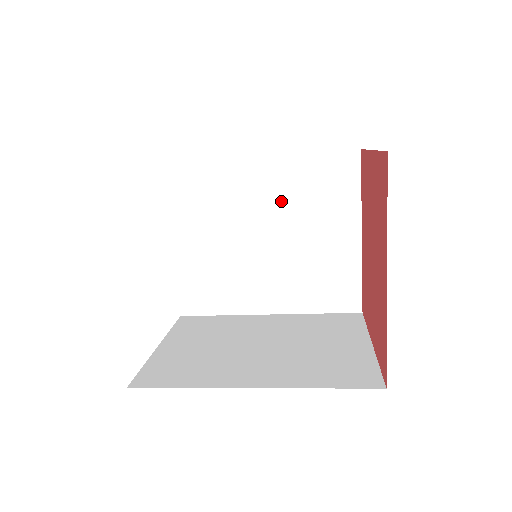
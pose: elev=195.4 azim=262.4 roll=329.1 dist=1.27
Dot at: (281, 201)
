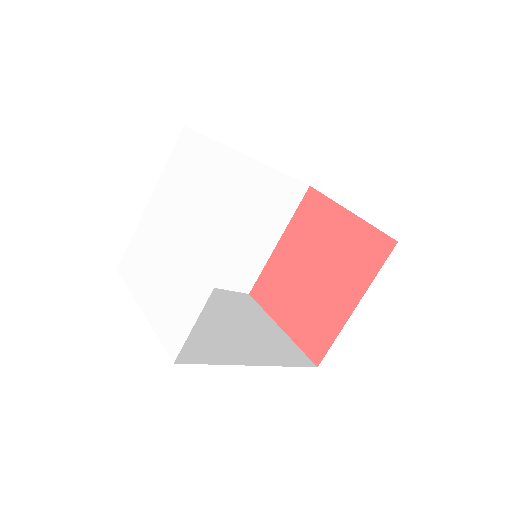
Dot at: occluded
